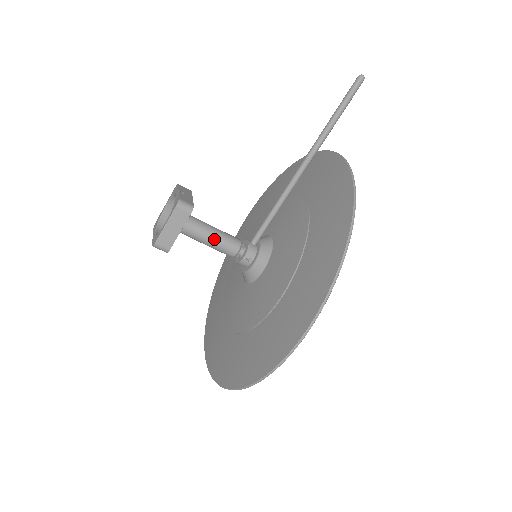
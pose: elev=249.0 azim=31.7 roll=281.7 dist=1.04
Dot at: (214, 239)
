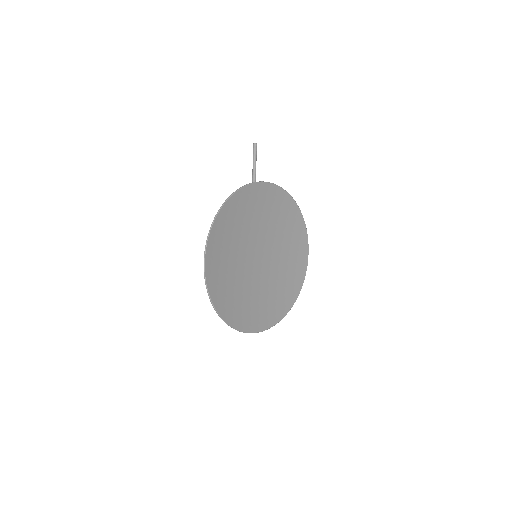
Dot at: occluded
